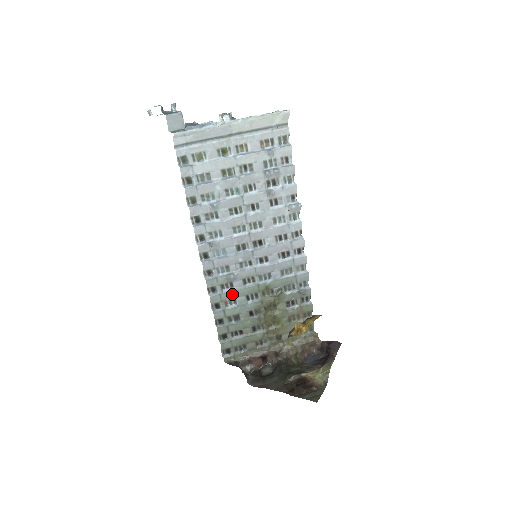
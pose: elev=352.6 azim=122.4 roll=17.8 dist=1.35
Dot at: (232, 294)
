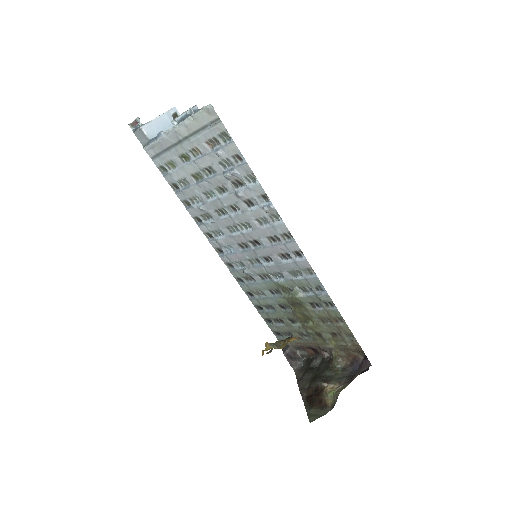
Dot at: (256, 286)
